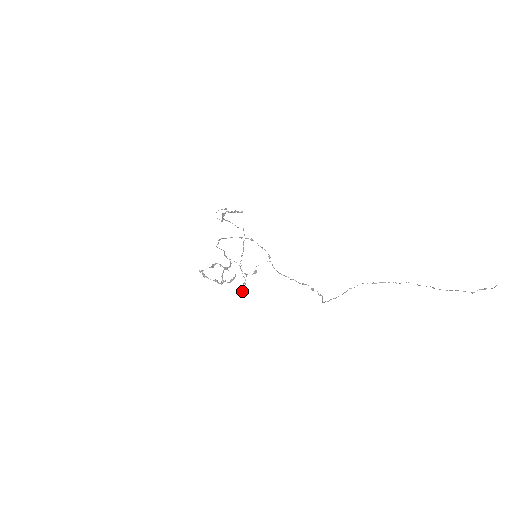
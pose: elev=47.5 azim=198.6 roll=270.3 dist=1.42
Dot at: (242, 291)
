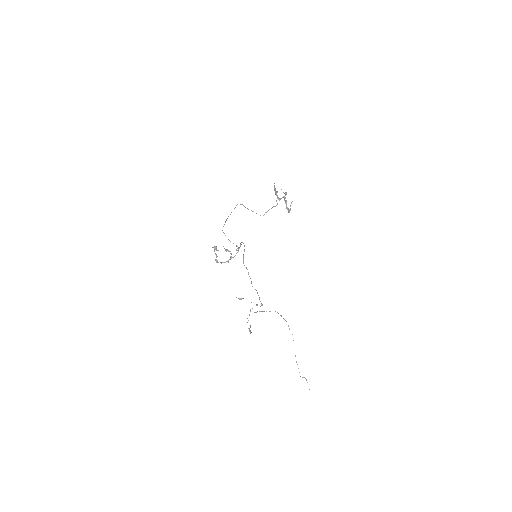
Dot at: occluded
